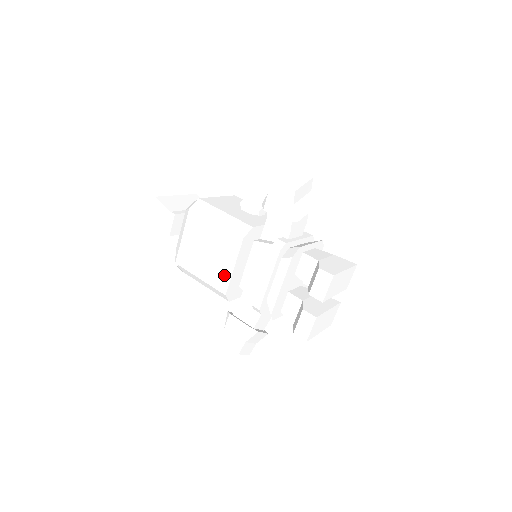
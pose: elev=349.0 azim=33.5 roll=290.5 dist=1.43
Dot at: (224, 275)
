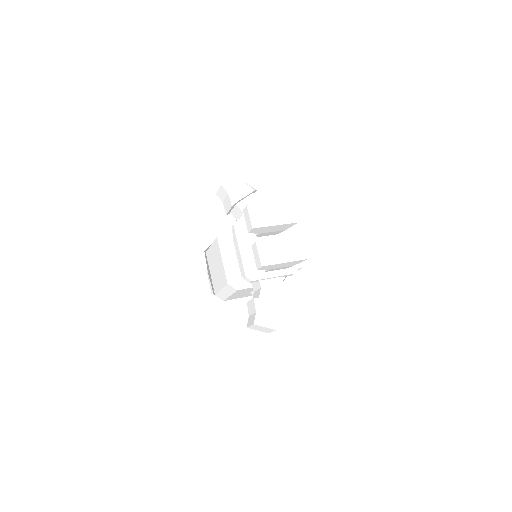
Dot at: (223, 271)
